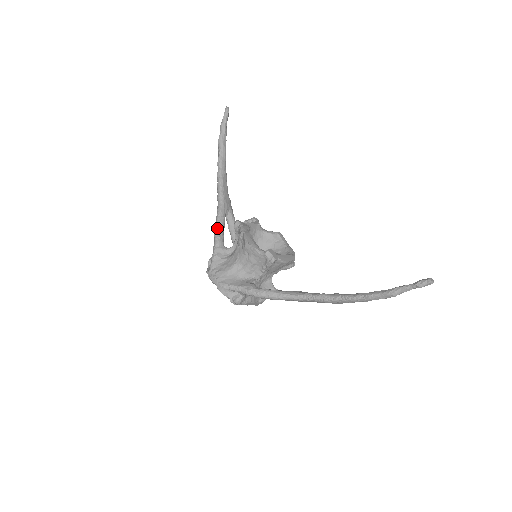
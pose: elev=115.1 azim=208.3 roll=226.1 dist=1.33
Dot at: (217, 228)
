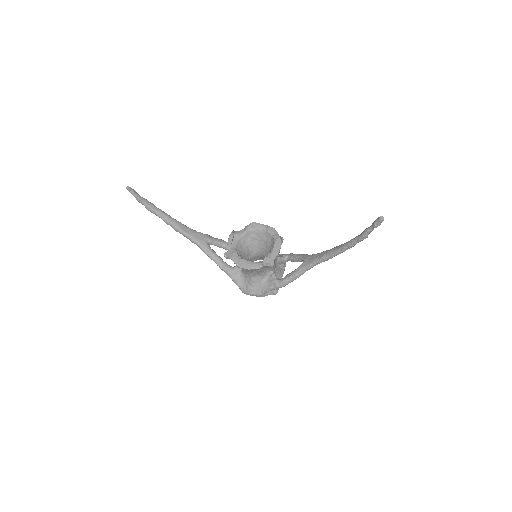
Dot at: (216, 263)
